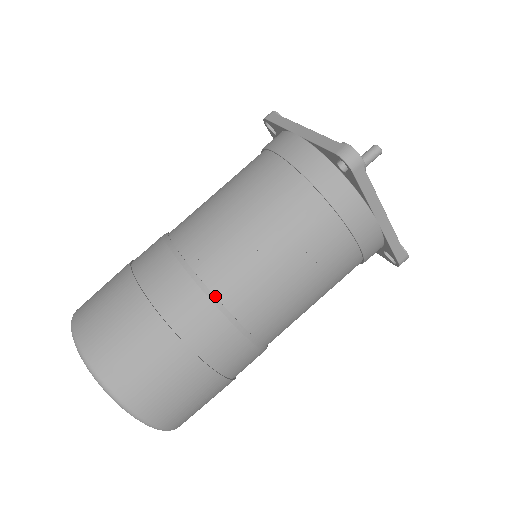
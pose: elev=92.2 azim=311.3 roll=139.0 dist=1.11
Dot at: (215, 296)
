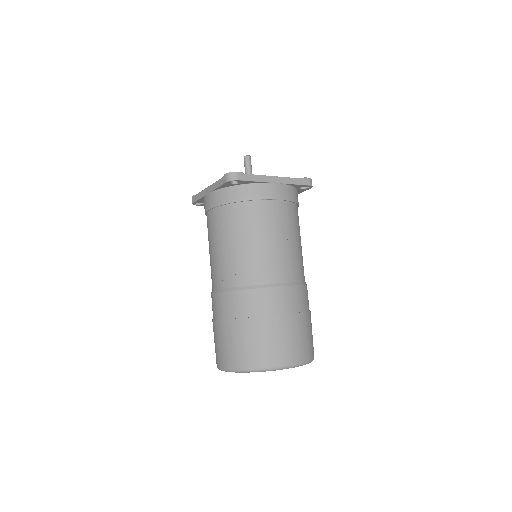
Dot at: (253, 286)
